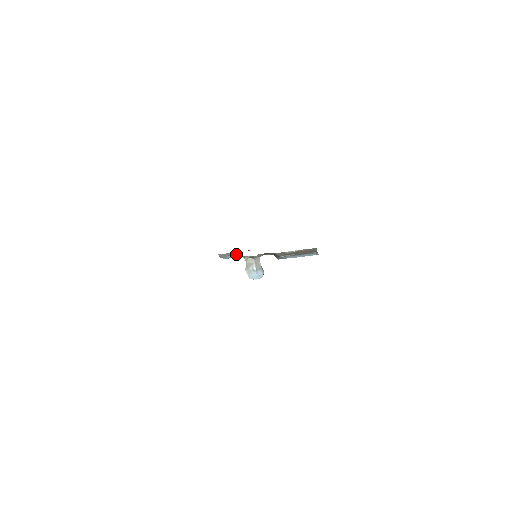
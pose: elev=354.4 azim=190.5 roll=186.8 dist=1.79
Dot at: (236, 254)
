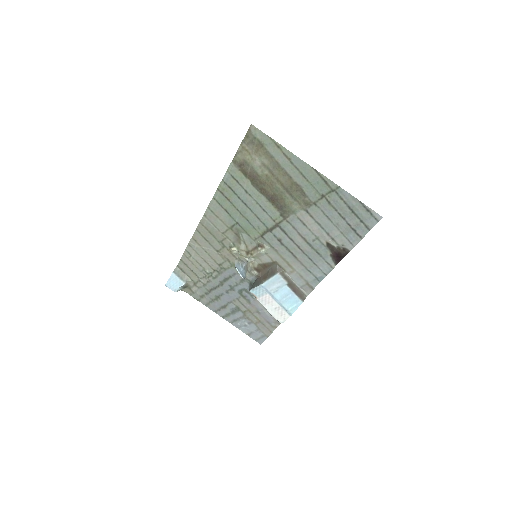
Dot at: (186, 285)
